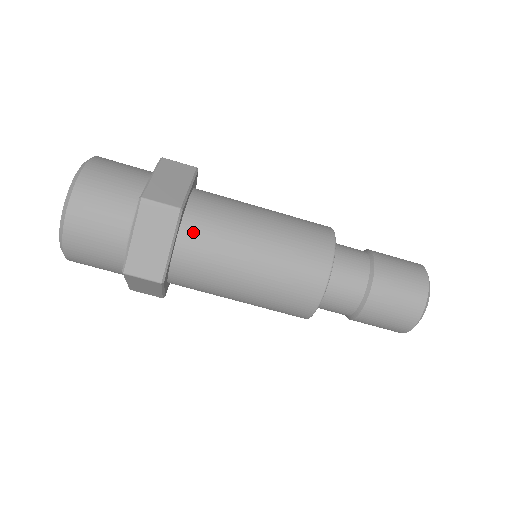
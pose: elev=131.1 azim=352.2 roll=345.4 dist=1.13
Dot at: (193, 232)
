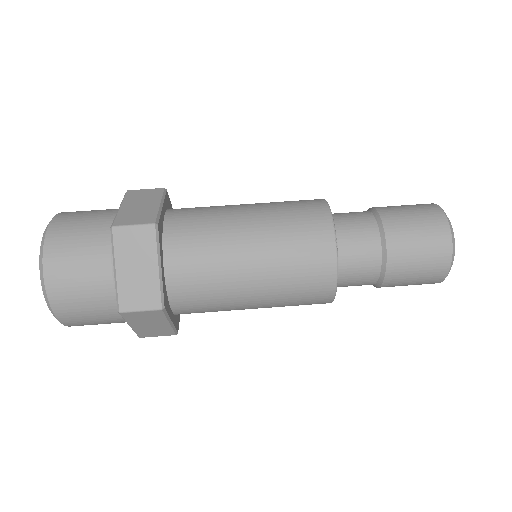
Dot at: (178, 246)
